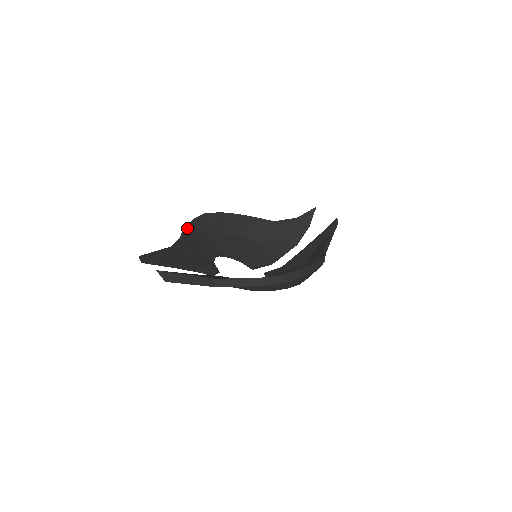
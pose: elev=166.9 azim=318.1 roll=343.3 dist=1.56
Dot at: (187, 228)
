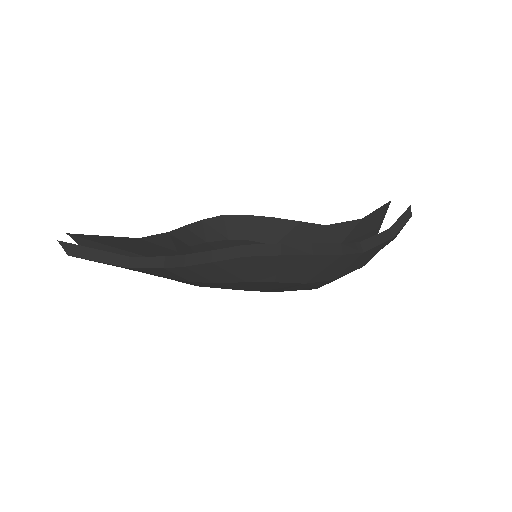
Dot at: (187, 227)
